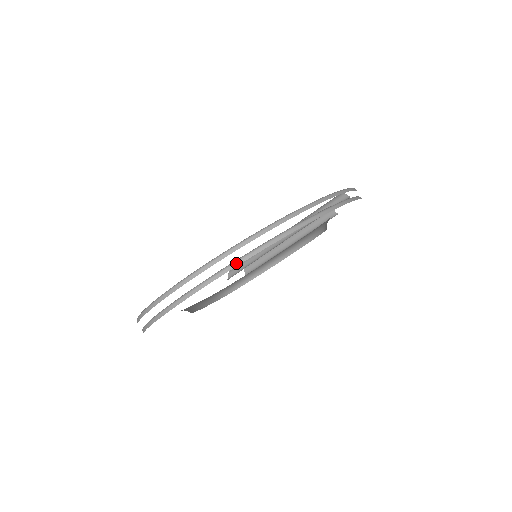
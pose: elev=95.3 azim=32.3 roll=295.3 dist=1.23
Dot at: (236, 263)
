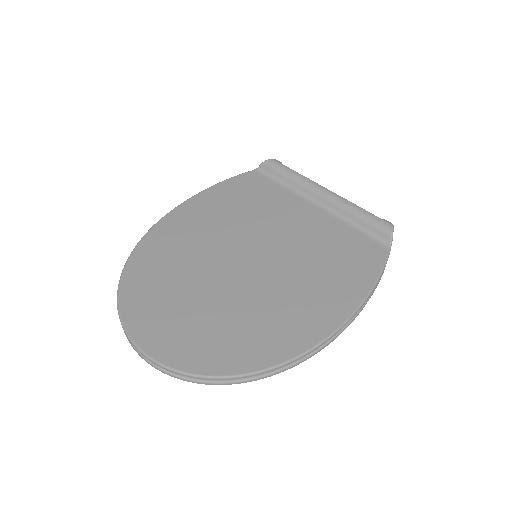
Dot at: (180, 379)
